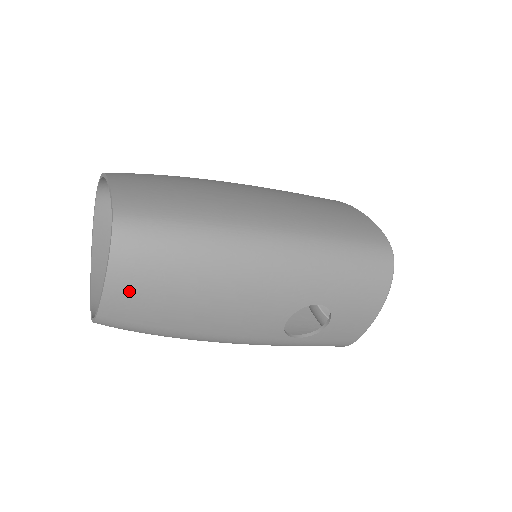
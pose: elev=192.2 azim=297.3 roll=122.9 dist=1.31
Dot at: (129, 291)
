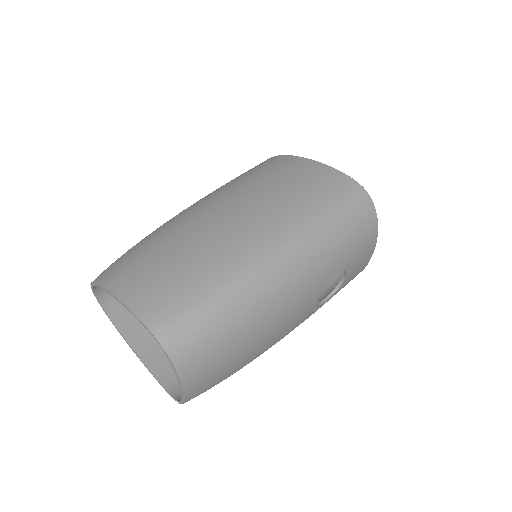
Dot at: (201, 375)
